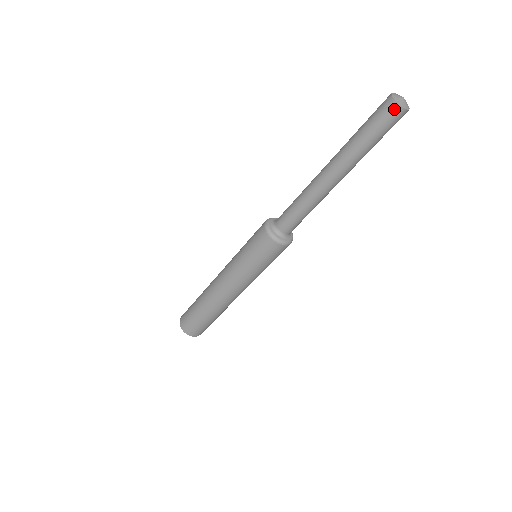
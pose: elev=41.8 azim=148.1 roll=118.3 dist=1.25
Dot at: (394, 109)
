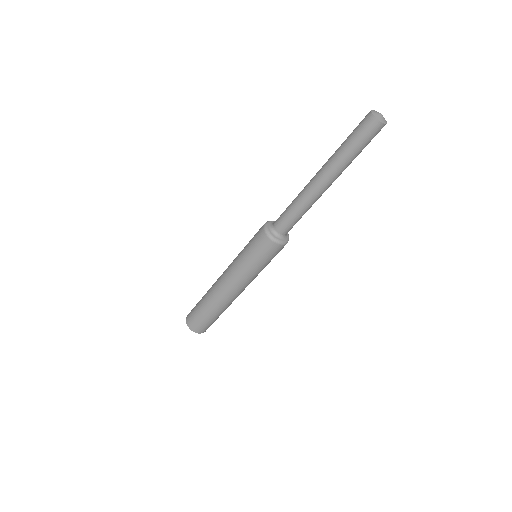
Dot at: (381, 128)
